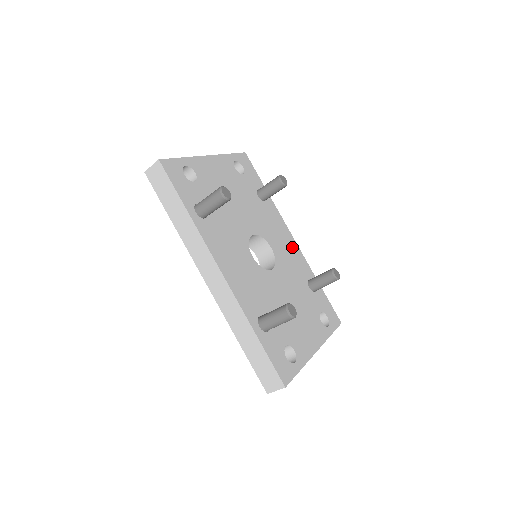
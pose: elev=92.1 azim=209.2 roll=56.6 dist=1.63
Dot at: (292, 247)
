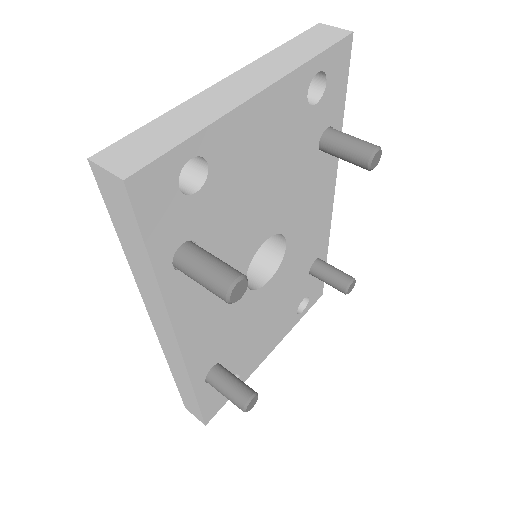
Dot at: (322, 219)
